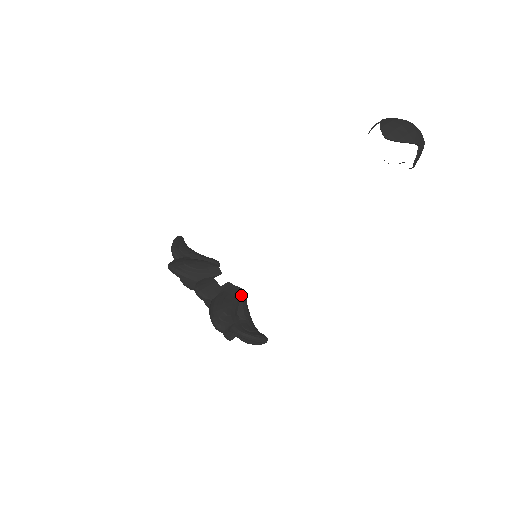
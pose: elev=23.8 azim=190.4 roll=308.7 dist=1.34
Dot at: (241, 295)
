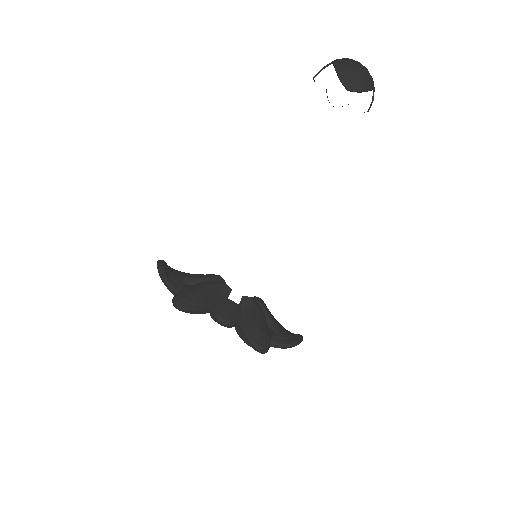
Dot at: (261, 305)
